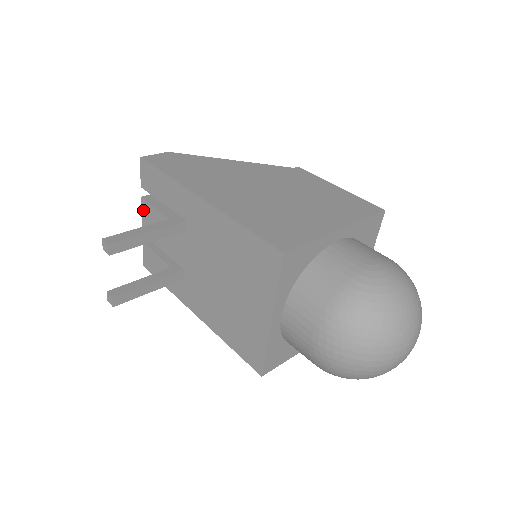
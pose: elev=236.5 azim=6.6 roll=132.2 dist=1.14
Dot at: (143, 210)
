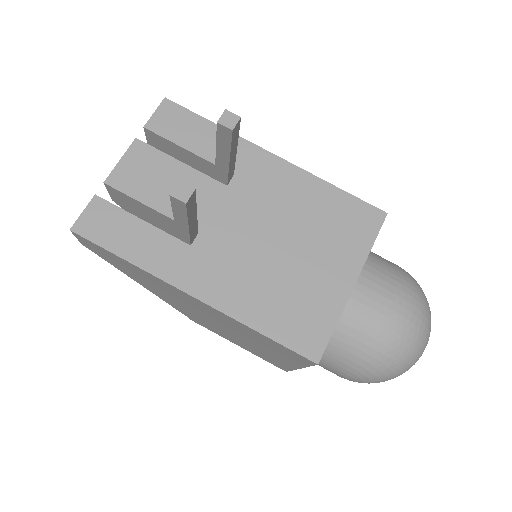
Dot at: (130, 153)
